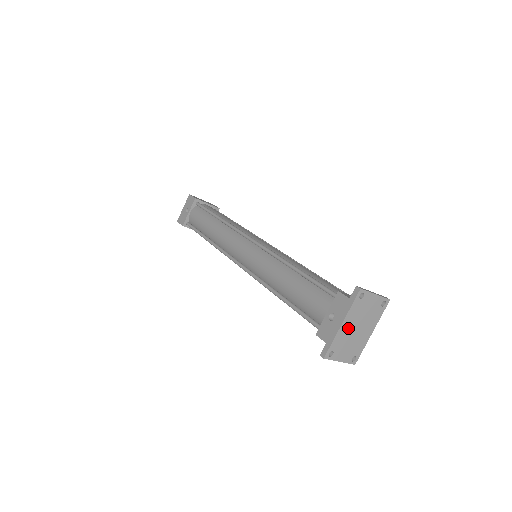
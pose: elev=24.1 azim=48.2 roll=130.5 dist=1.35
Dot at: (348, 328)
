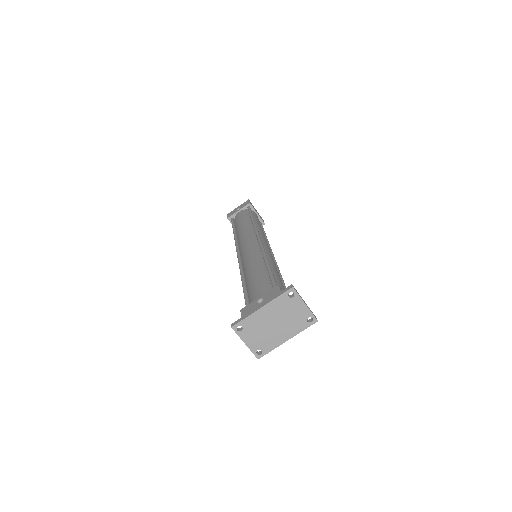
Dot at: (266, 316)
